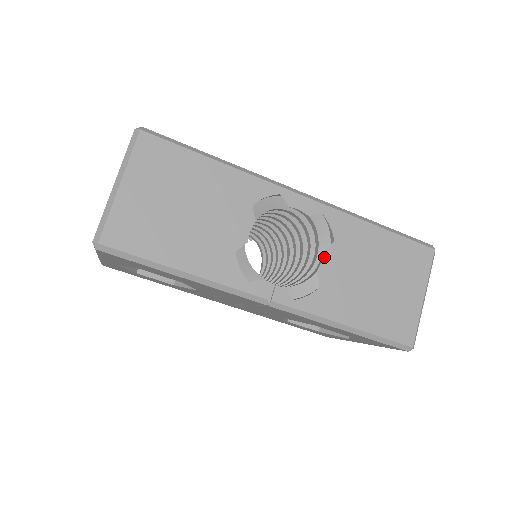
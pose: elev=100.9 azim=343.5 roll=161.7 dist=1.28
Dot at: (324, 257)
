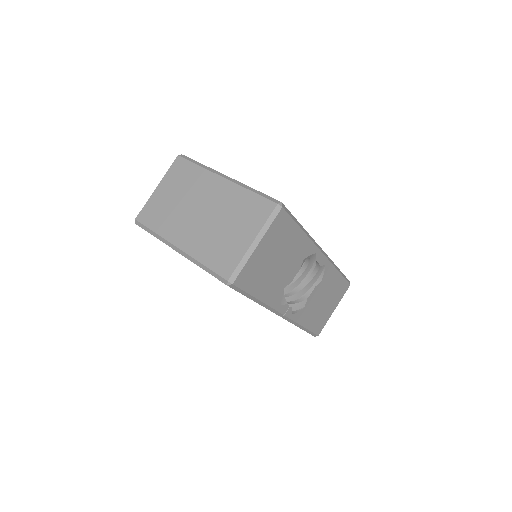
Dot at: (314, 290)
